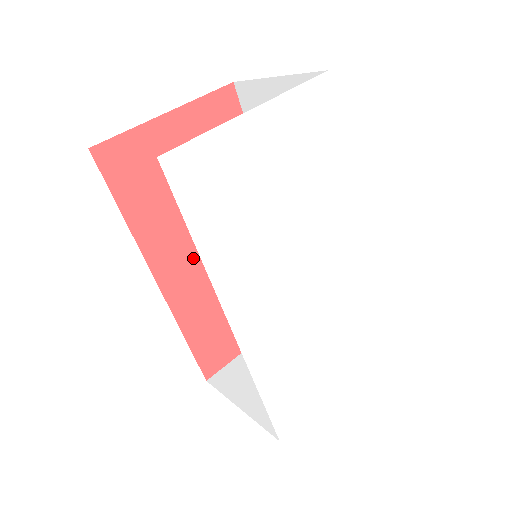
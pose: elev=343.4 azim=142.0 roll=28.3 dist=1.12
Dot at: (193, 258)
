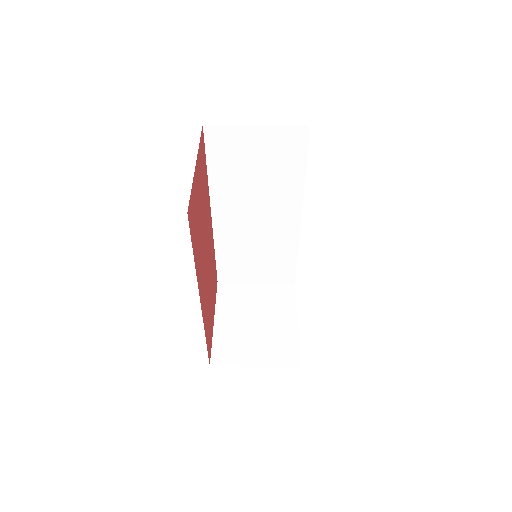
Dot at: (204, 275)
